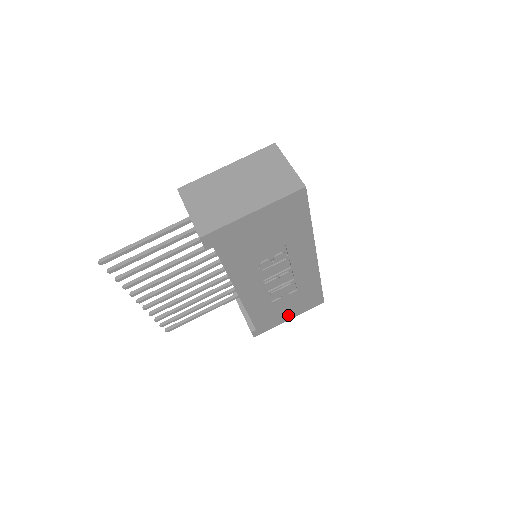
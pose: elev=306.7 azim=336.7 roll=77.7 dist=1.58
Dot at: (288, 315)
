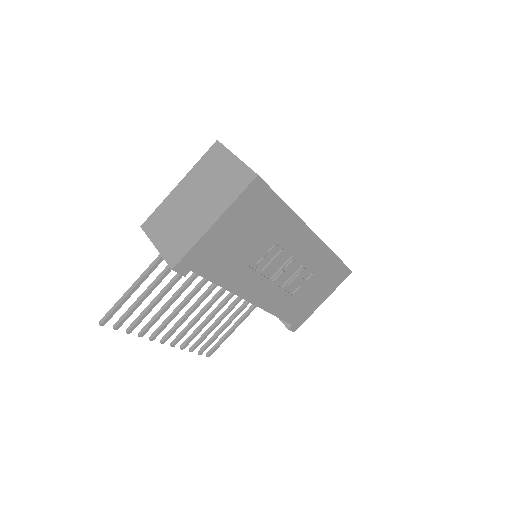
Dot at: (319, 299)
